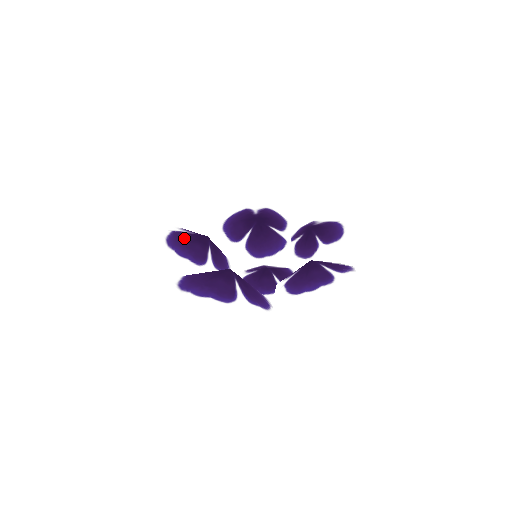
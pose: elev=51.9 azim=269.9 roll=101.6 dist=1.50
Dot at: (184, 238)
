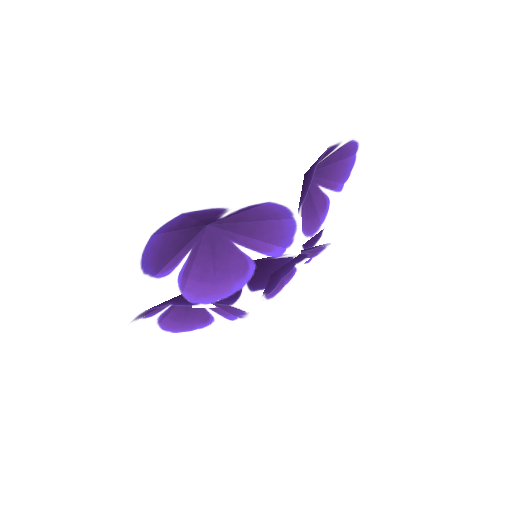
Dot at: occluded
